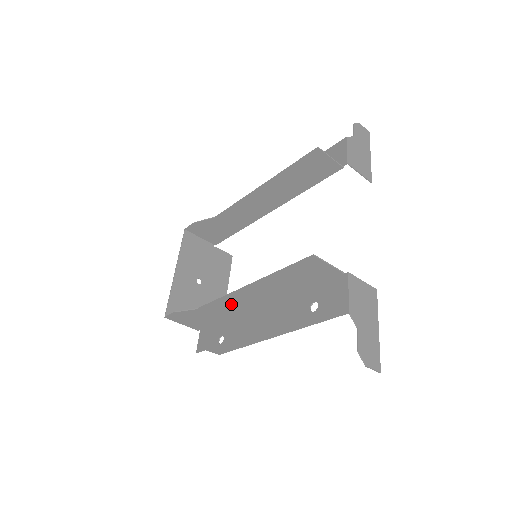
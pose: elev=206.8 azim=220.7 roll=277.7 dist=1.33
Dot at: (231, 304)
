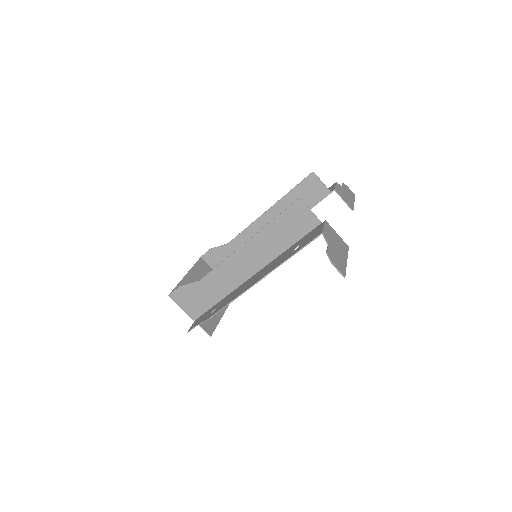
Dot at: (229, 272)
